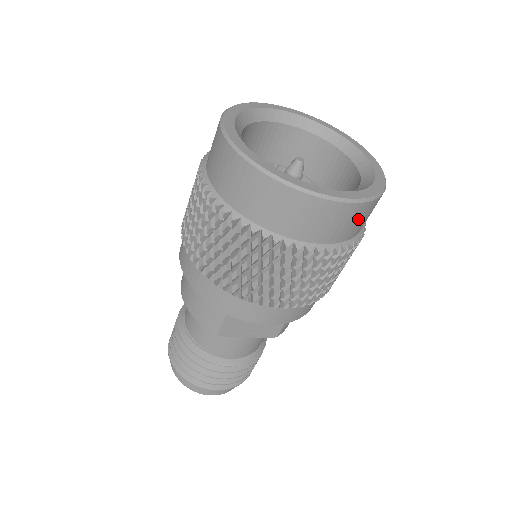
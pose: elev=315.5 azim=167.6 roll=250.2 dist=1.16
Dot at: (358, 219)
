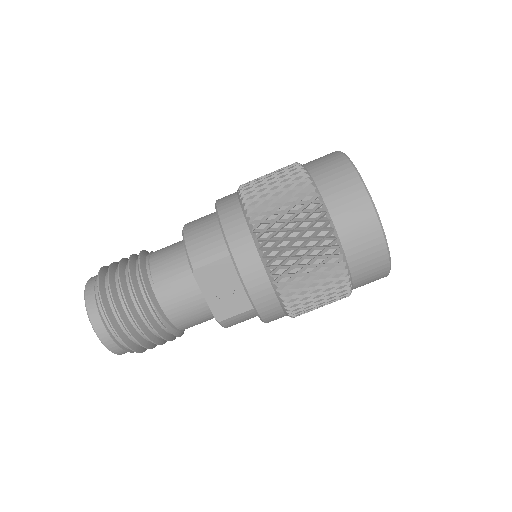
Dot at: (373, 268)
